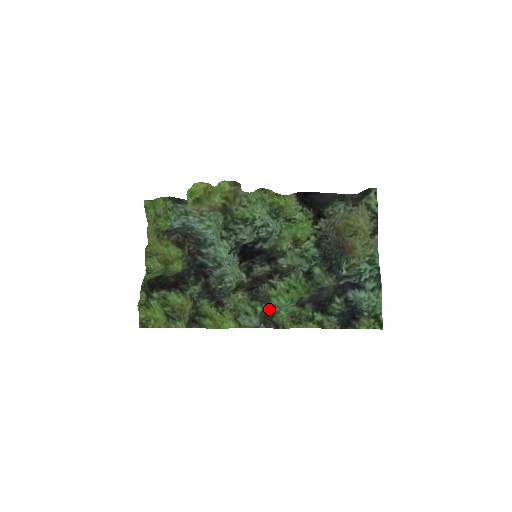
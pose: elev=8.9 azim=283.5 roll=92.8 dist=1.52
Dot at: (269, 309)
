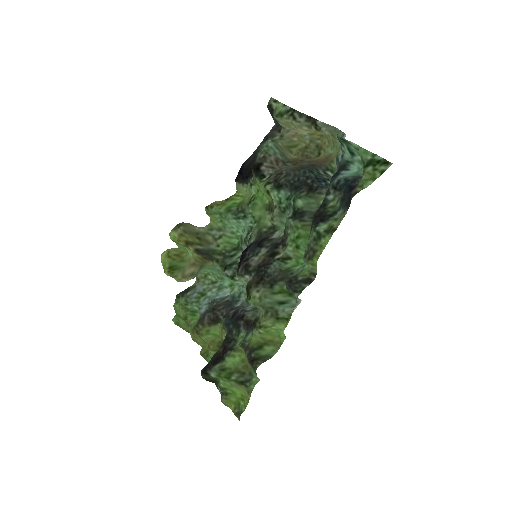
Dot at: (290, 276)
